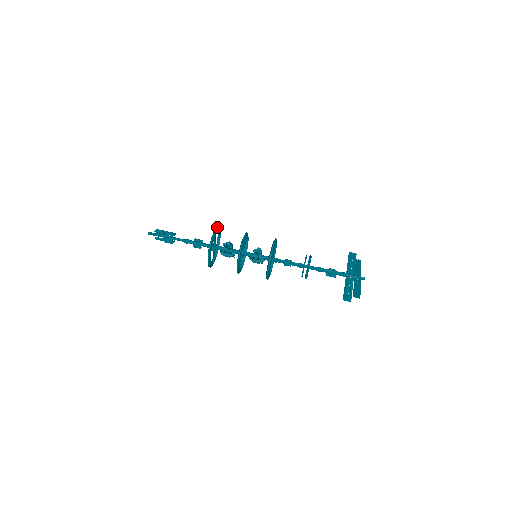
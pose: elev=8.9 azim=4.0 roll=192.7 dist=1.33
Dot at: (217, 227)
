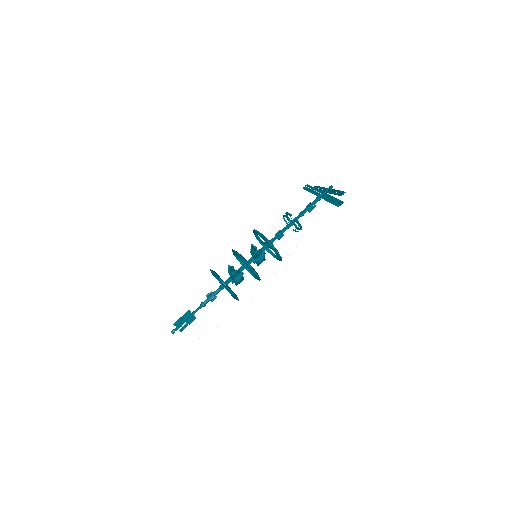
Dot at: (210, 269)
